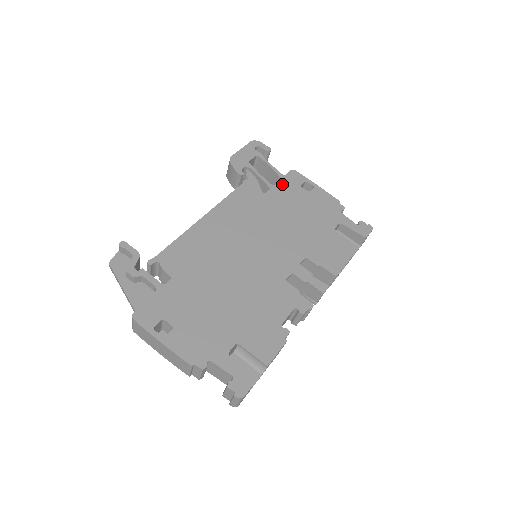
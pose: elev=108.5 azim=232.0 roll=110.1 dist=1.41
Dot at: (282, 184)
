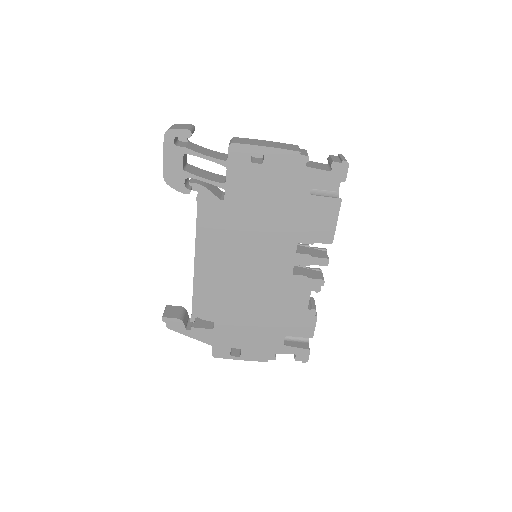
Dot at: (232, 175)
